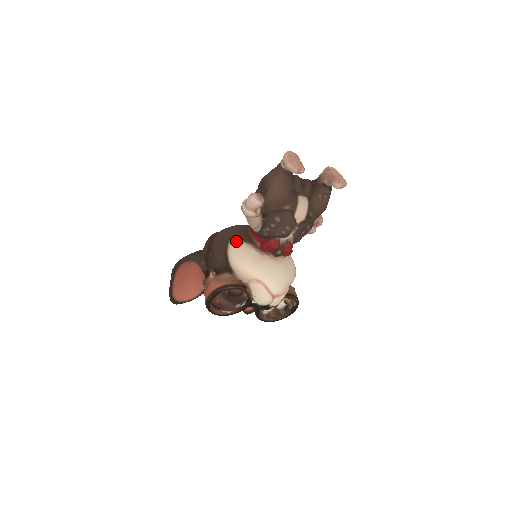
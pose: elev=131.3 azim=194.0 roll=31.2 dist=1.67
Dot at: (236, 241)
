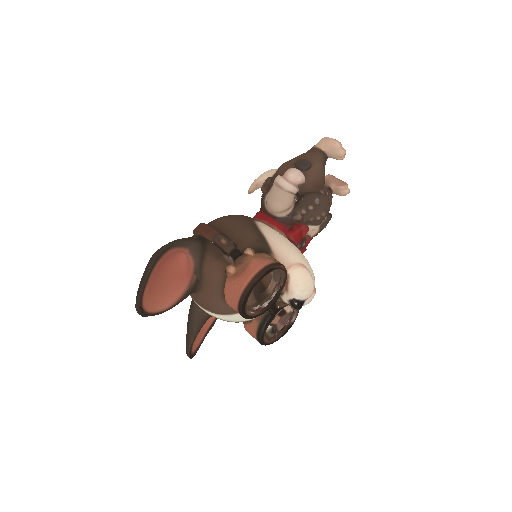
Dot at: (262, 222)
